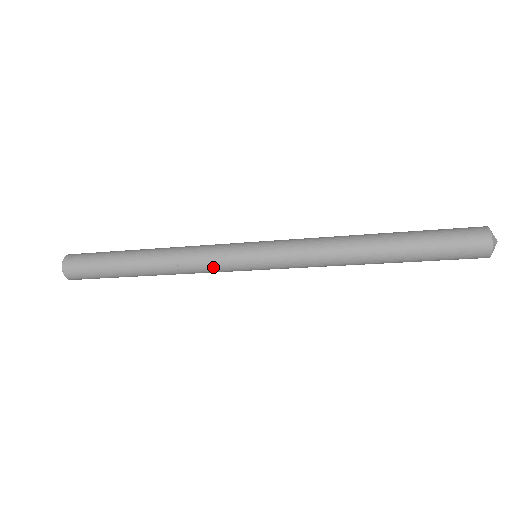
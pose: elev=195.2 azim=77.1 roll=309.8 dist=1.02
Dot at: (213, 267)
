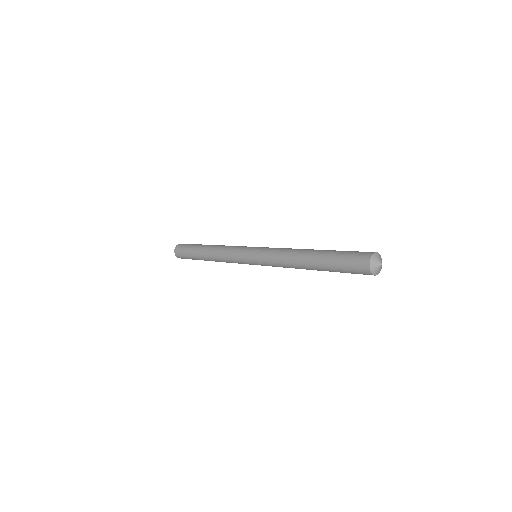
Dot at: occluded
